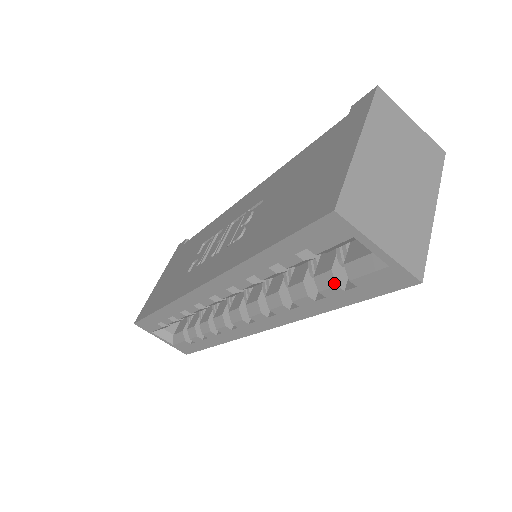
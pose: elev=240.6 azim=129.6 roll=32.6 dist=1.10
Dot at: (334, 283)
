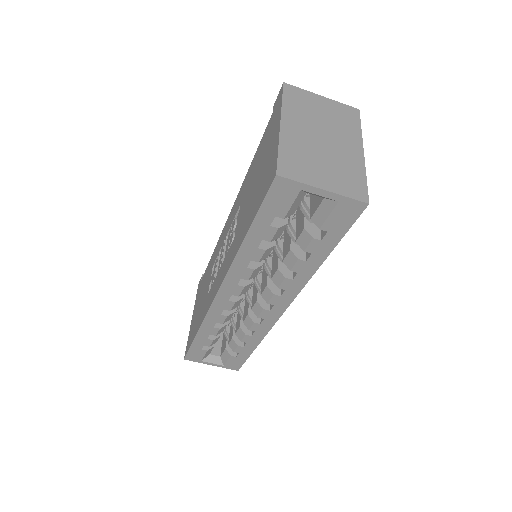
Dot at: (310, 237)
